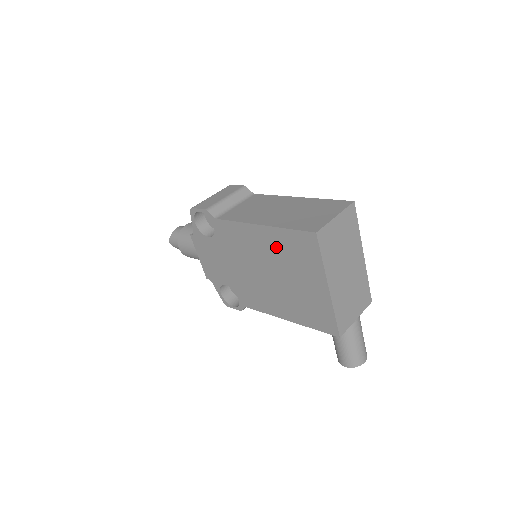
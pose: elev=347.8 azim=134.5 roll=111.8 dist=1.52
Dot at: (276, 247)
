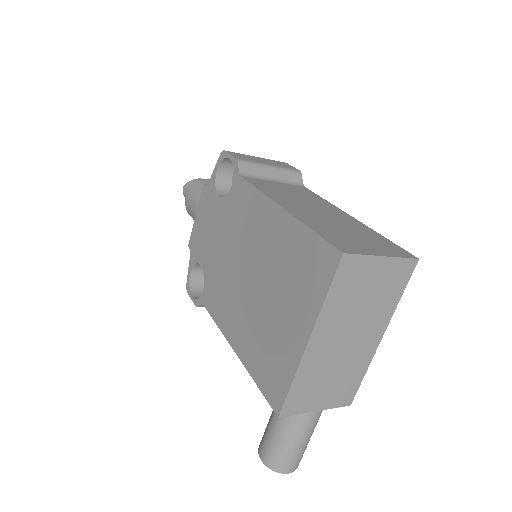
Dot at: (282, 247)
